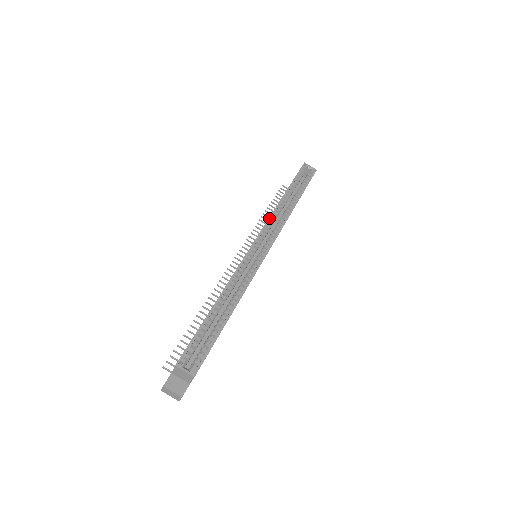
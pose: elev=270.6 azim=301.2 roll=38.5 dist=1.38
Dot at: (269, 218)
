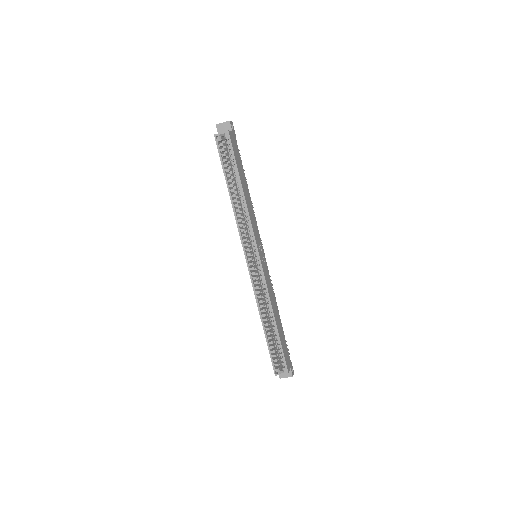
Dot at: (238, 228)
